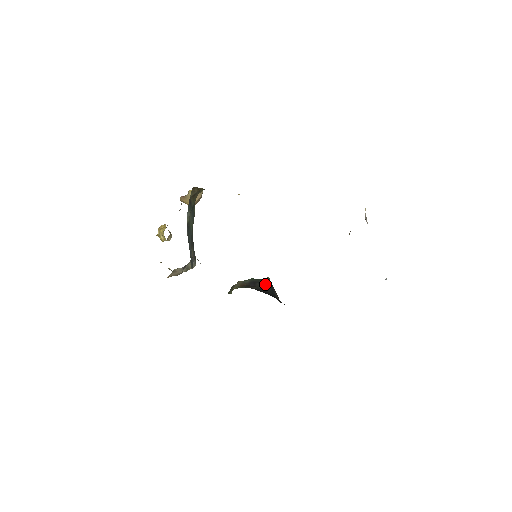
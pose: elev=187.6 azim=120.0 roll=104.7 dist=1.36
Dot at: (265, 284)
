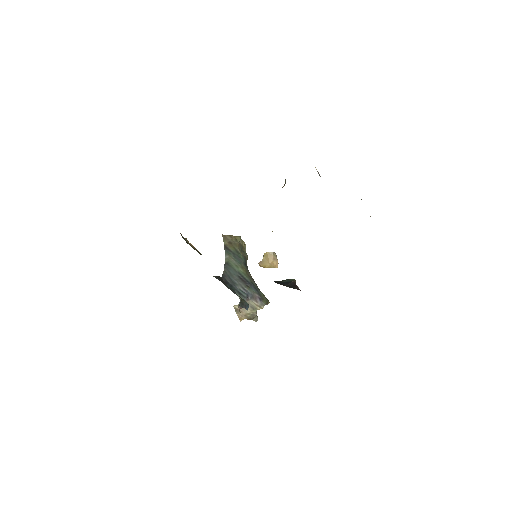
Dot at: (281, 281)
